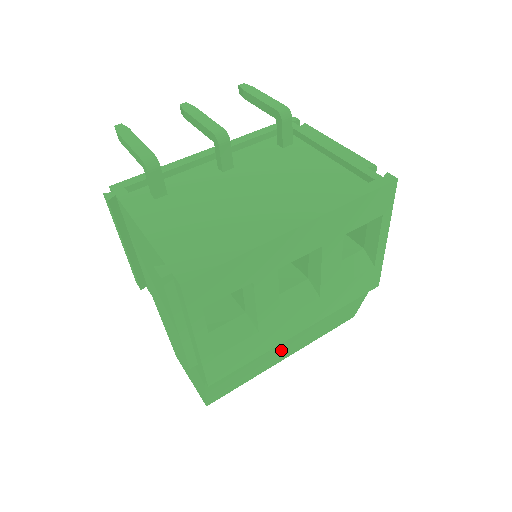
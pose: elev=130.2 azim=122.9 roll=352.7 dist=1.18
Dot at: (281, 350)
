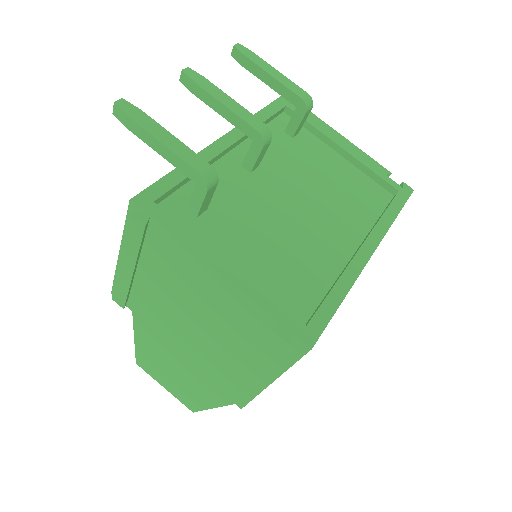
Dot at: occluded
